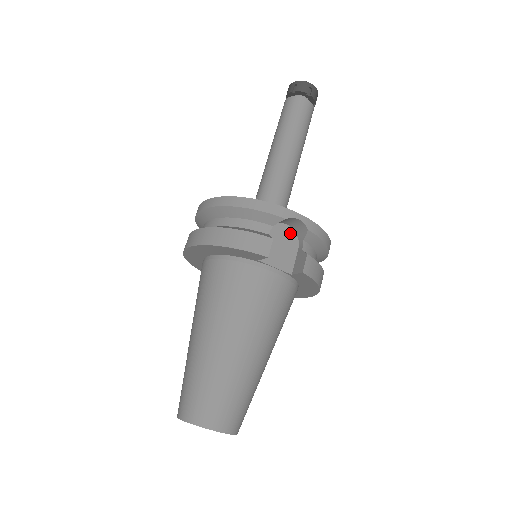
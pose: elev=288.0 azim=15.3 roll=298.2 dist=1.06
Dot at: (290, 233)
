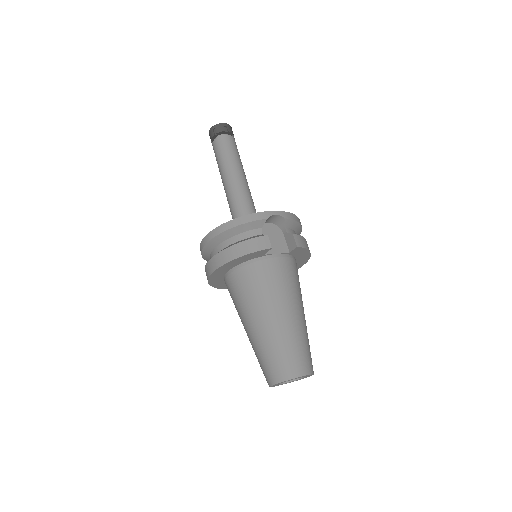
Dot at: (273, 227)
